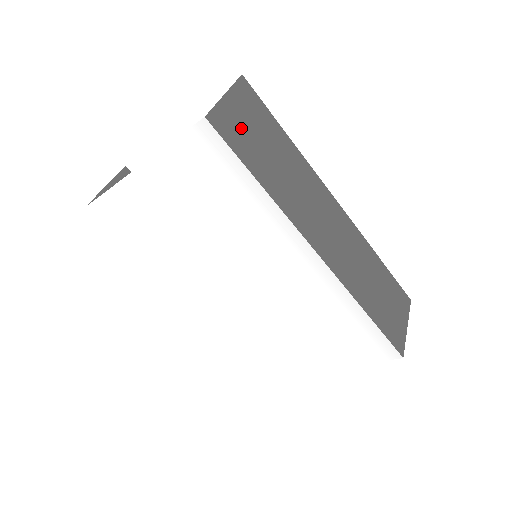
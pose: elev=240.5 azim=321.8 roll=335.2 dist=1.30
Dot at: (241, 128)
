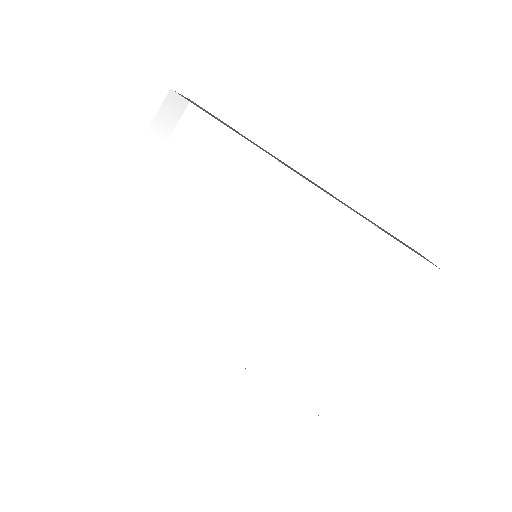
Dot at: occluded
